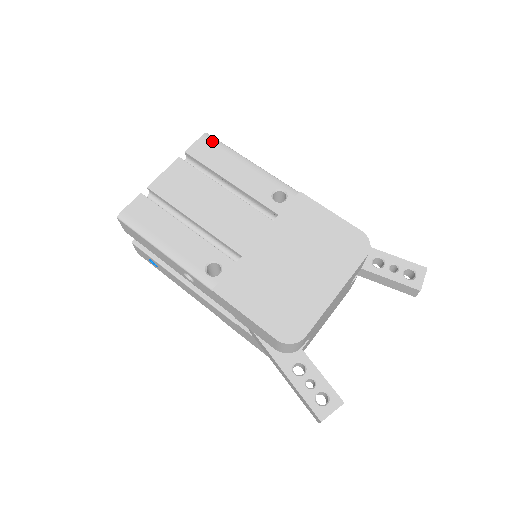
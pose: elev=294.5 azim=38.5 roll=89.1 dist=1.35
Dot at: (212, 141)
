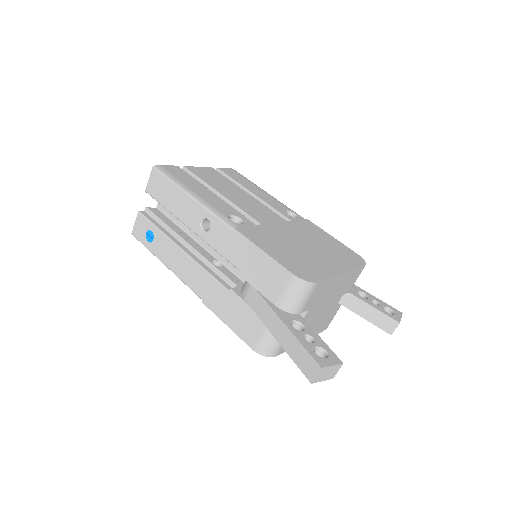
Dot at: (239, 173)
